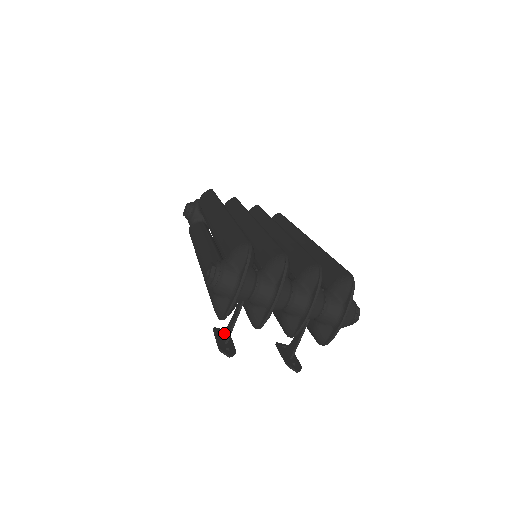
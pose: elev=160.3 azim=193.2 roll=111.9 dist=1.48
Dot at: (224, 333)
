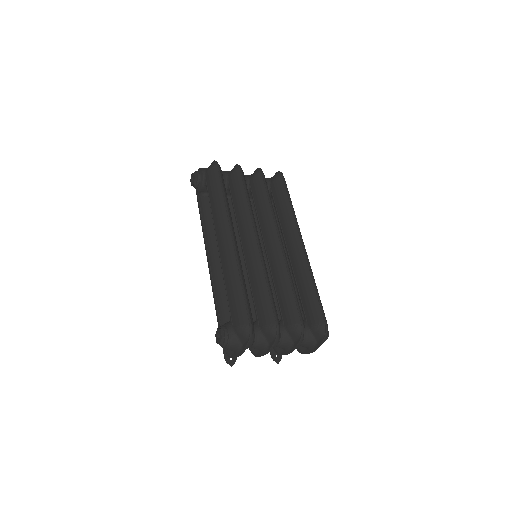
Dot at: occluded
